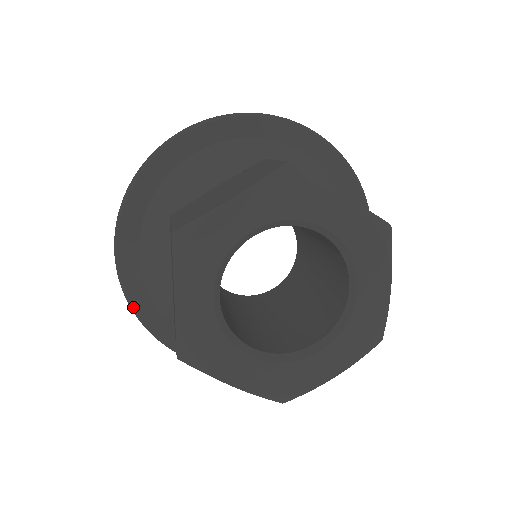
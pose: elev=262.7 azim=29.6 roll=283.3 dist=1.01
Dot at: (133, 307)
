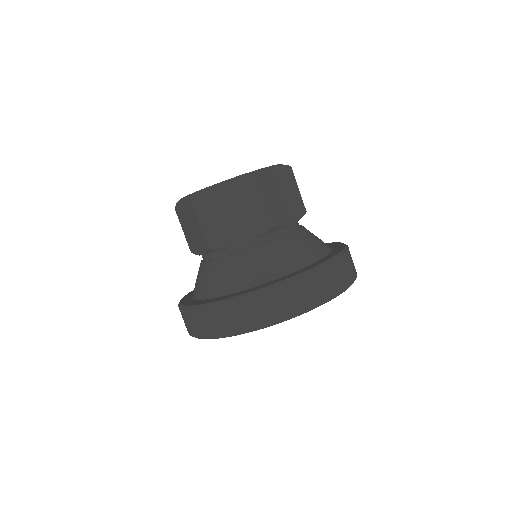
Dot at: occluded
